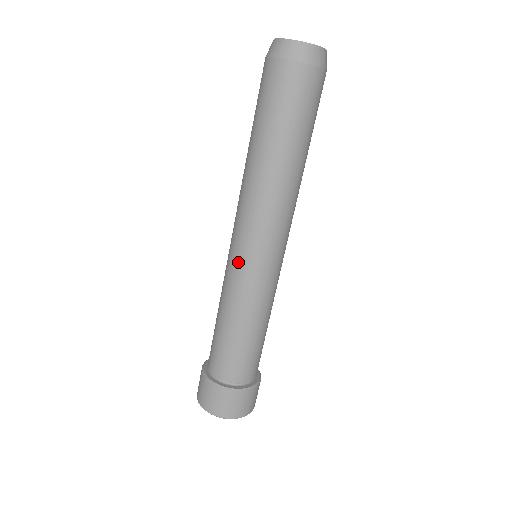
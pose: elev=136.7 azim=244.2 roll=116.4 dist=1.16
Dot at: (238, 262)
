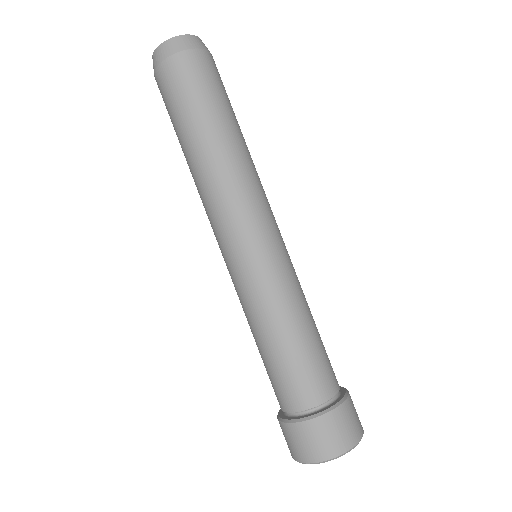
Dot at: (255, 258)
